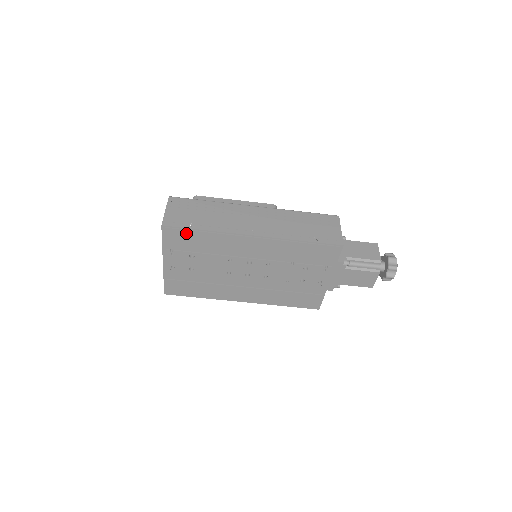
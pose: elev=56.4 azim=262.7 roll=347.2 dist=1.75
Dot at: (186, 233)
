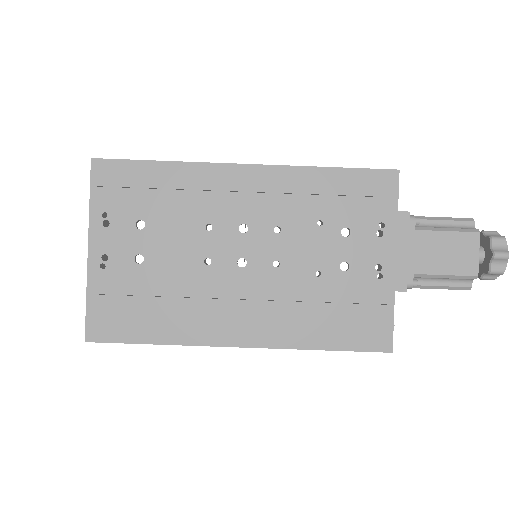
Dot at: (131, 169)
